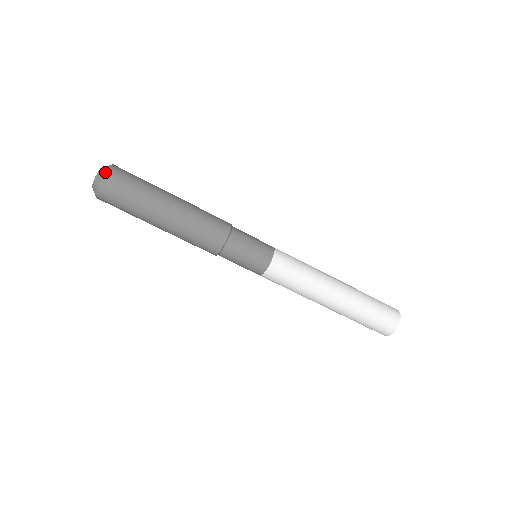
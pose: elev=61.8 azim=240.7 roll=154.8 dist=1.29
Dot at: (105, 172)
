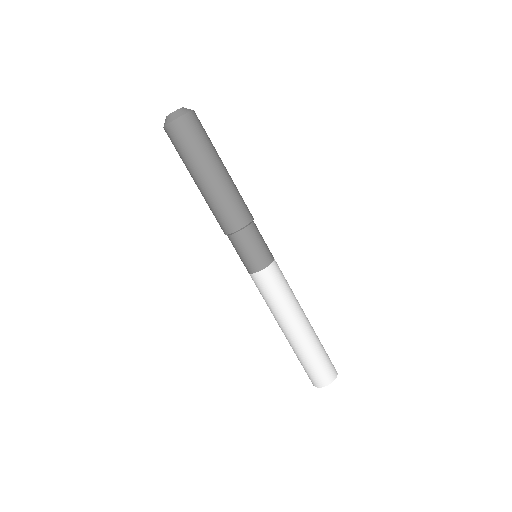
Dot at: (180, 115)
